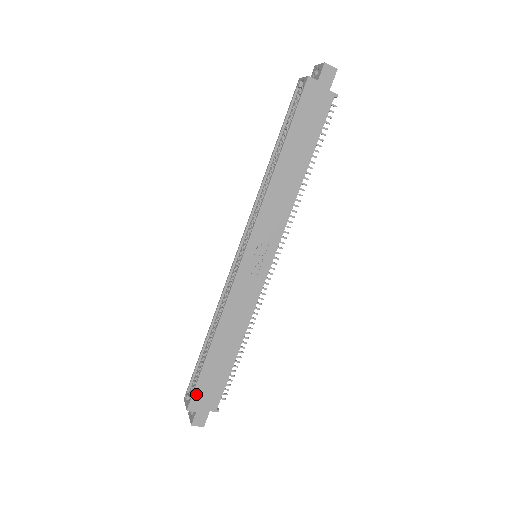
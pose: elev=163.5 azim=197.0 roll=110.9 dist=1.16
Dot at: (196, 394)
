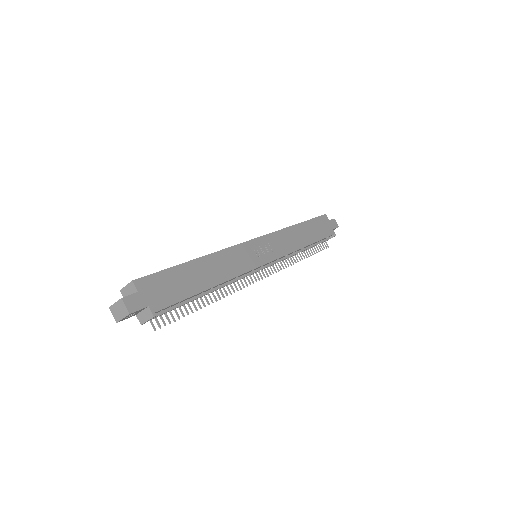
Dot at: (153, 278)
